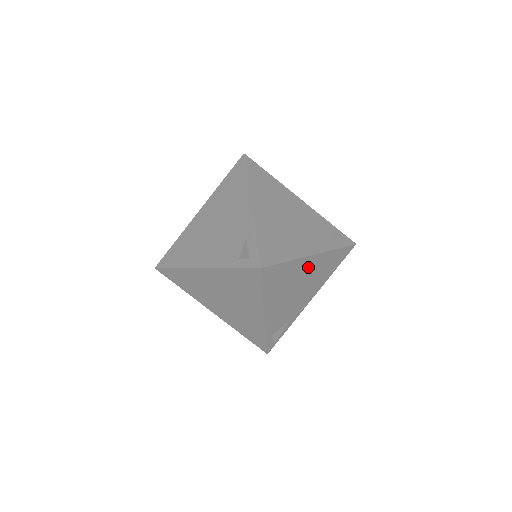
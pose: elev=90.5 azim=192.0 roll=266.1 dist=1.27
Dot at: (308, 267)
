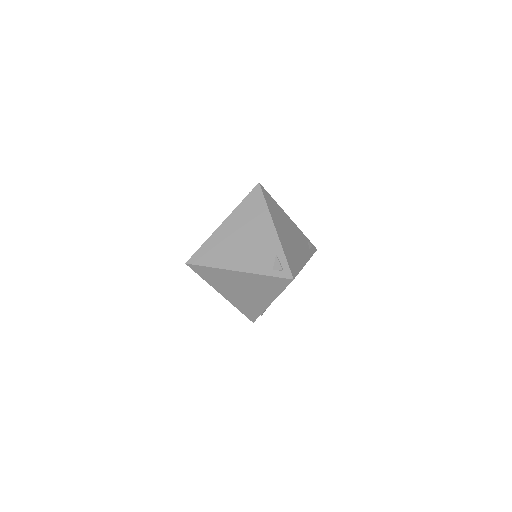
Dot at: occluded
